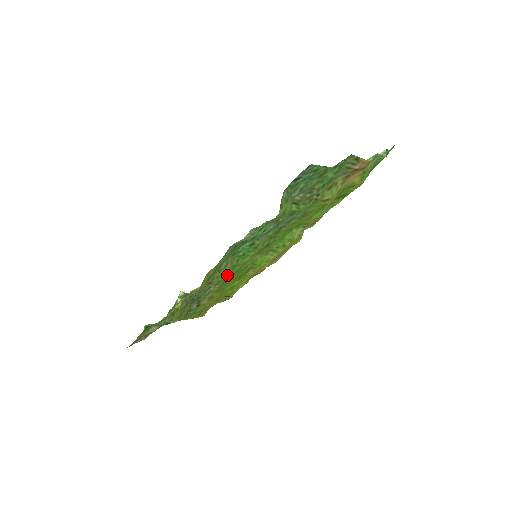
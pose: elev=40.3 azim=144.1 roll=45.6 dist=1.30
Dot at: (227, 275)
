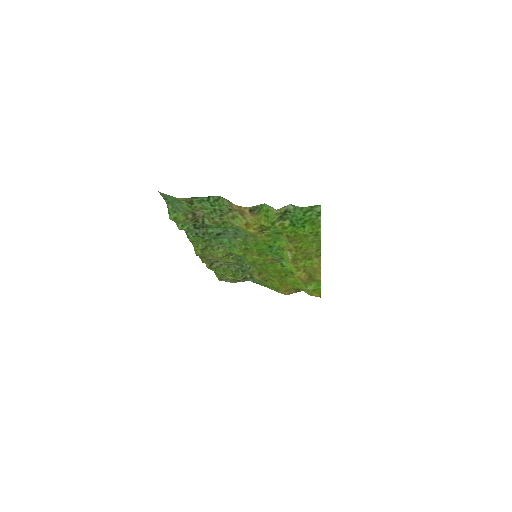
Dot at: (221, 256)
